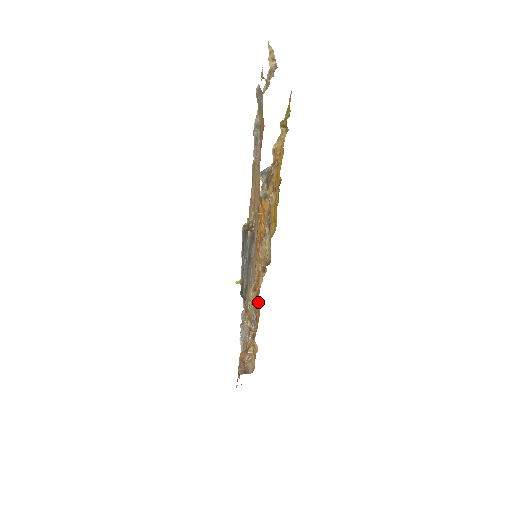
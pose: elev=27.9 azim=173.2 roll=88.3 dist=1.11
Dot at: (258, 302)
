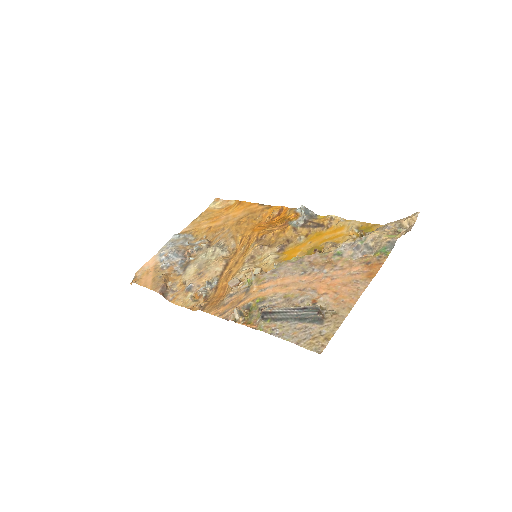
Dot at: (228, 280)
